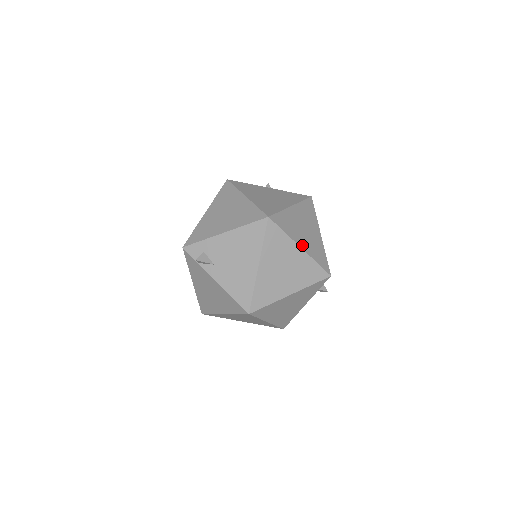
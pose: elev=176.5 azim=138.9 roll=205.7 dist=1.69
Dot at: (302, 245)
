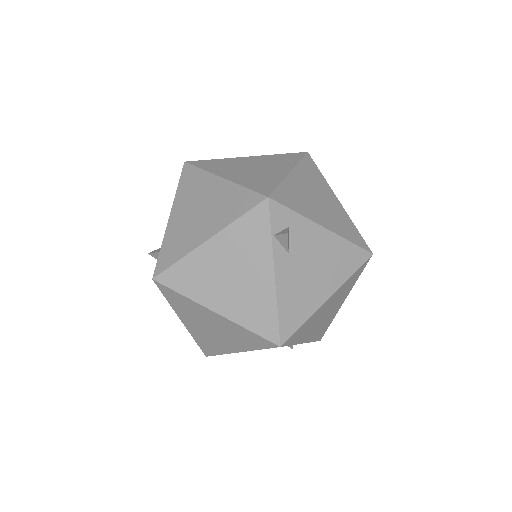
Dot at: (227, 176)
